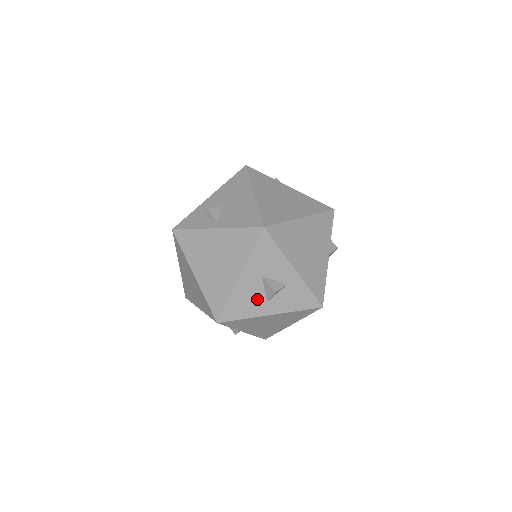
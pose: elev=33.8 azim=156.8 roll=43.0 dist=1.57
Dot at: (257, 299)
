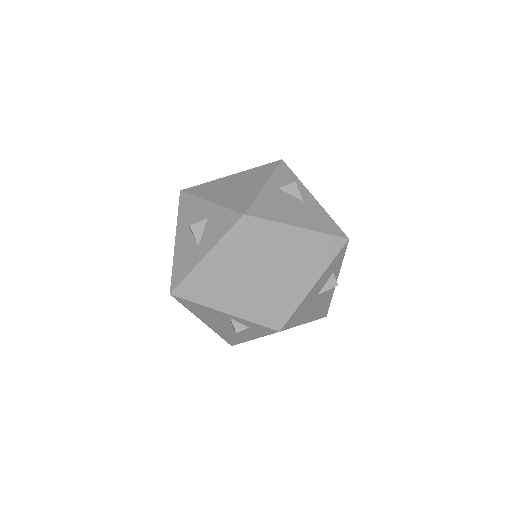
Dot at: (191, 250)
